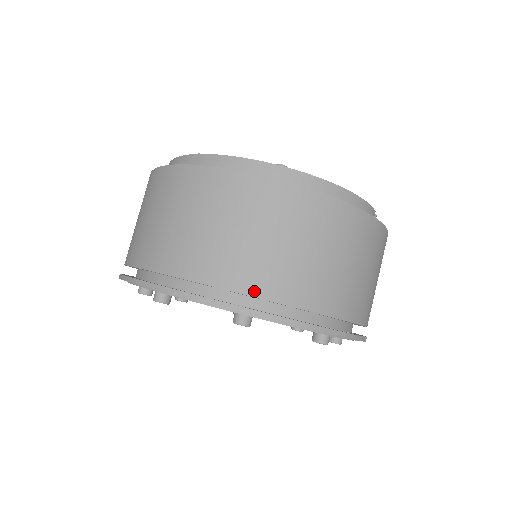
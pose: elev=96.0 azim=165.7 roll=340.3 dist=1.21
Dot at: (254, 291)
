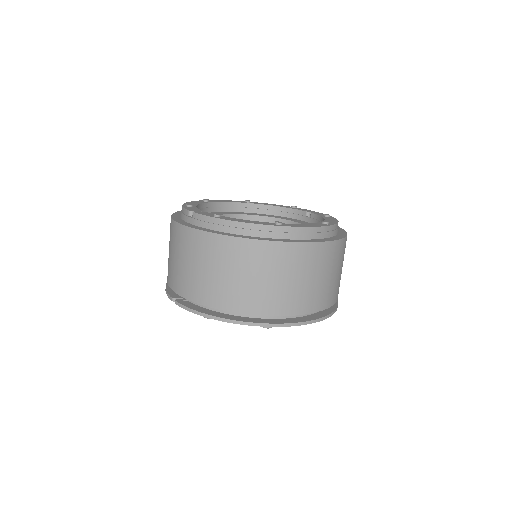
Dot at: (332, 303)
